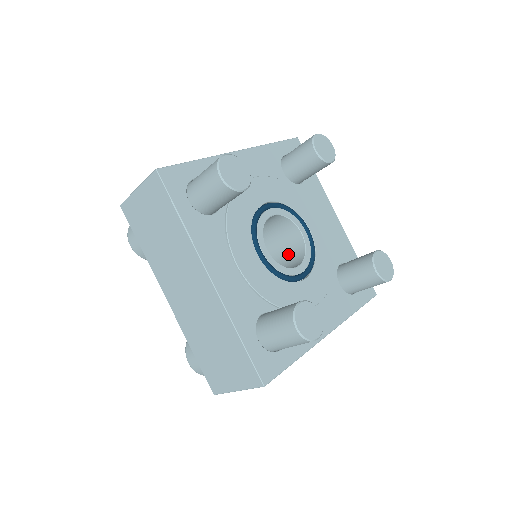
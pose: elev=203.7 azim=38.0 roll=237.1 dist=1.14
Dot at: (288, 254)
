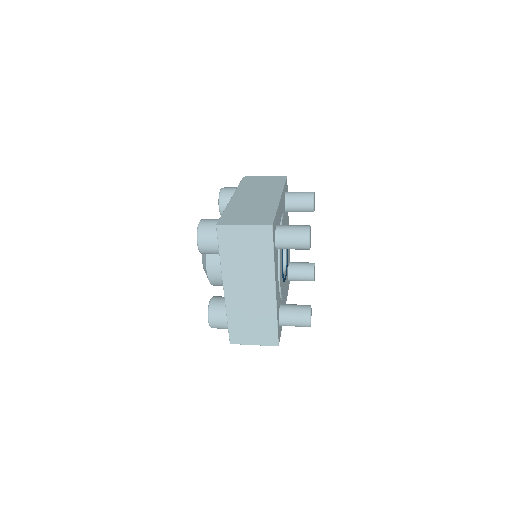
Dot at: occluded
